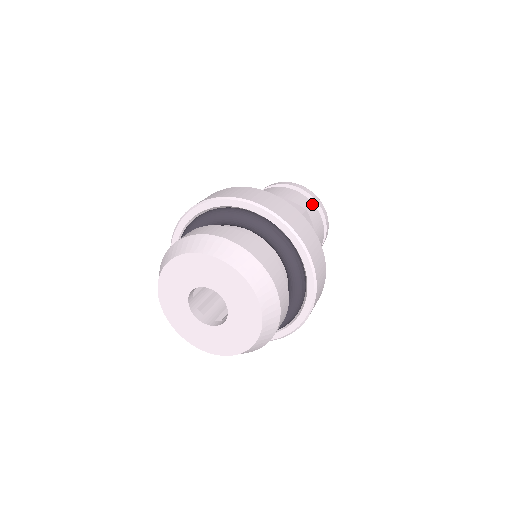
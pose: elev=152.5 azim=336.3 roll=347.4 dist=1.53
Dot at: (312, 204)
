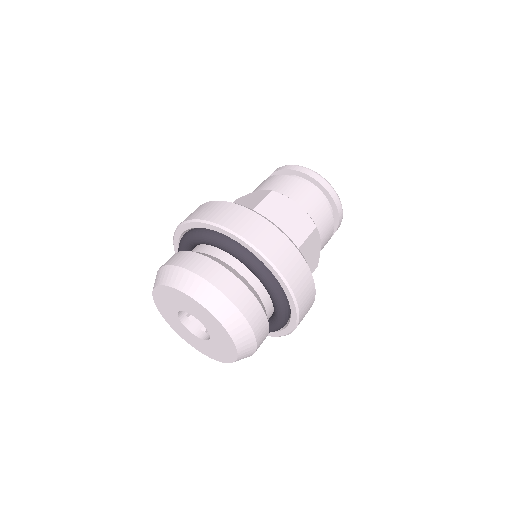
Dot at: (328, 208)
